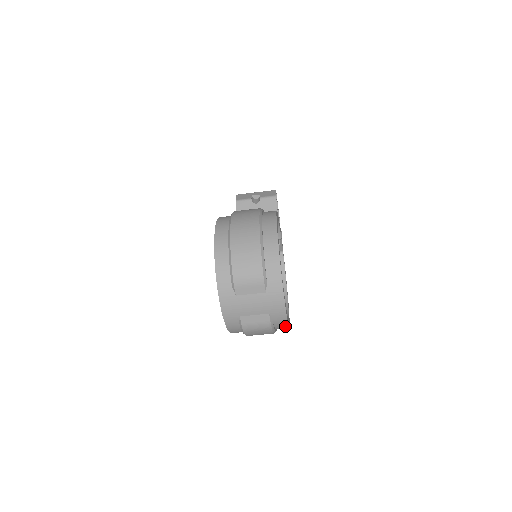
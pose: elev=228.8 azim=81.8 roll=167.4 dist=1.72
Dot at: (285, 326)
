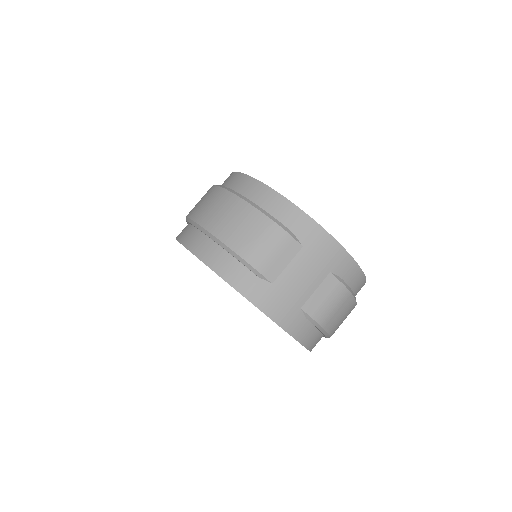
Dot at: (361, 278)
